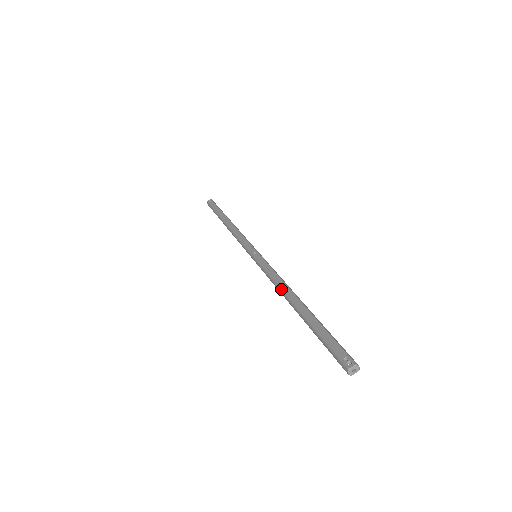
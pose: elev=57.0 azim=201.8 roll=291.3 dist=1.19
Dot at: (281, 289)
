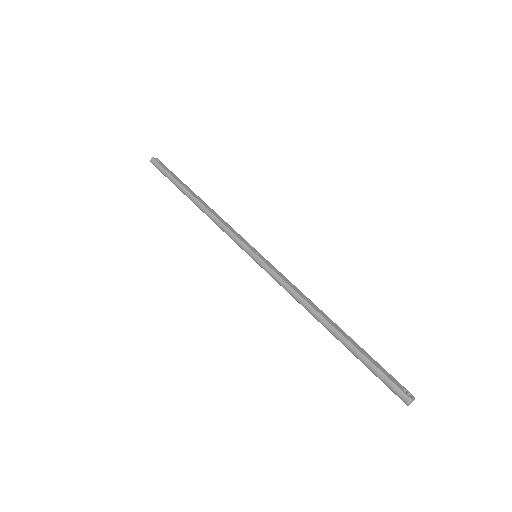
Dot at: (310, 304)
